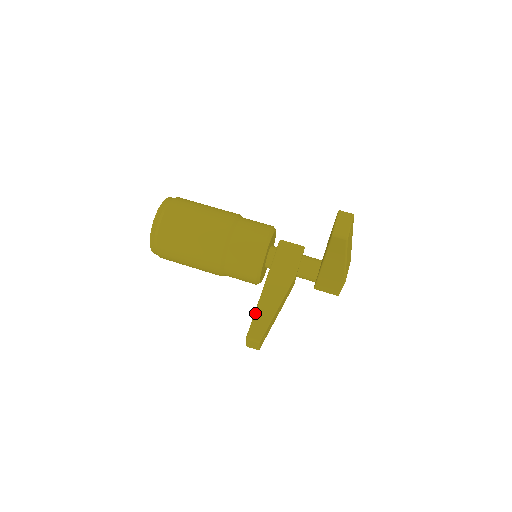
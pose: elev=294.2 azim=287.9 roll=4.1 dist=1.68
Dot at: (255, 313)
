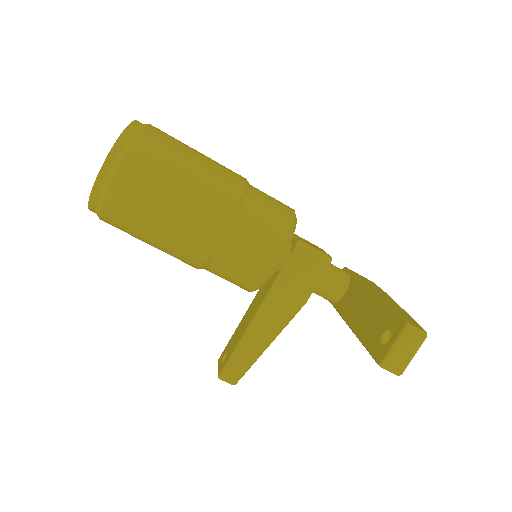
Dot at: (236, 349)
